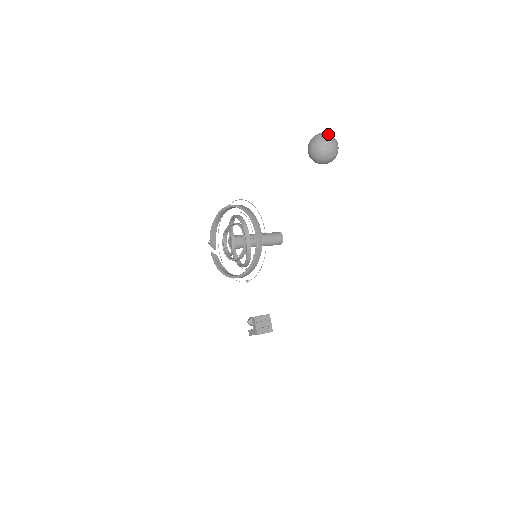
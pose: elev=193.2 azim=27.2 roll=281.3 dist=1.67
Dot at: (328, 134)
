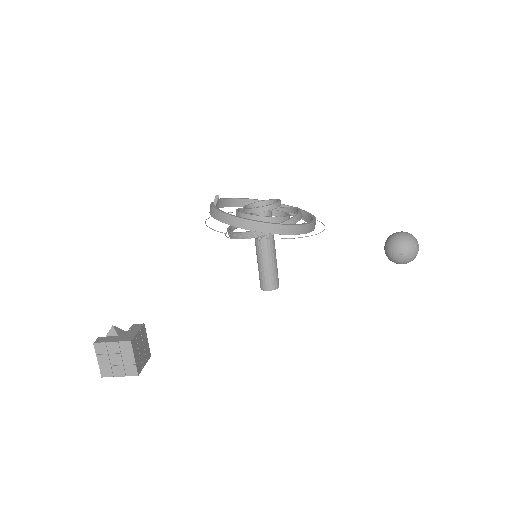
Dot at: occluded
